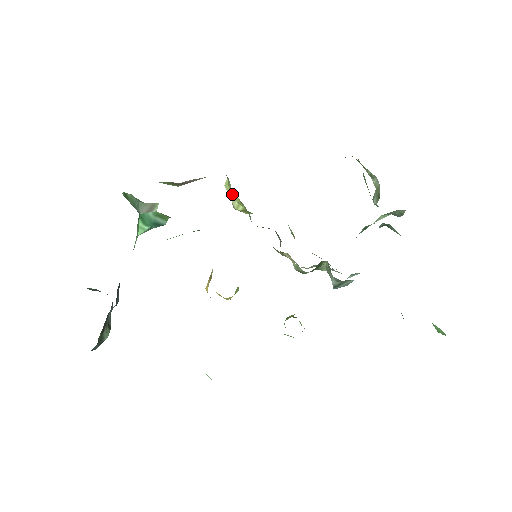
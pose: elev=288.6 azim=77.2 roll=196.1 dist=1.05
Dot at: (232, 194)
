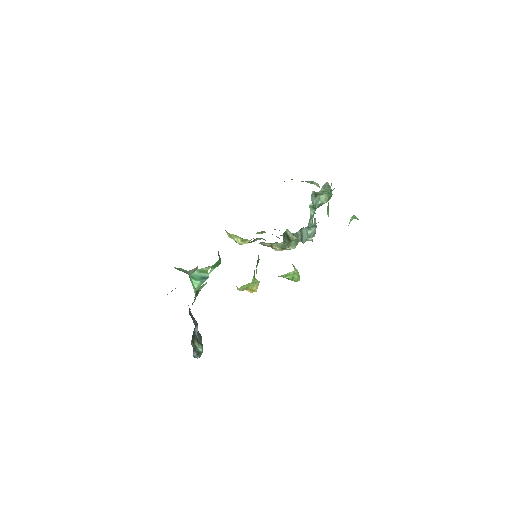
Dot at: (230, 235)
